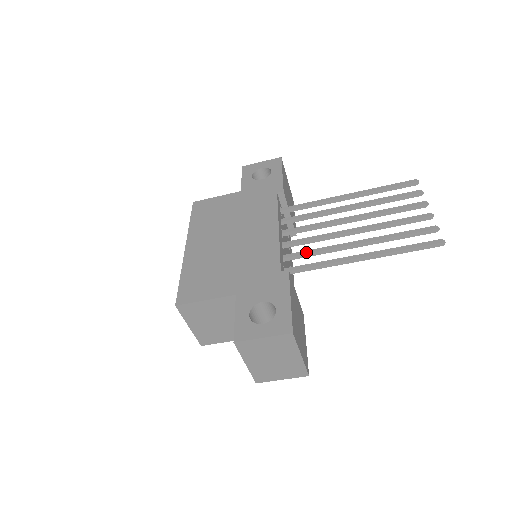
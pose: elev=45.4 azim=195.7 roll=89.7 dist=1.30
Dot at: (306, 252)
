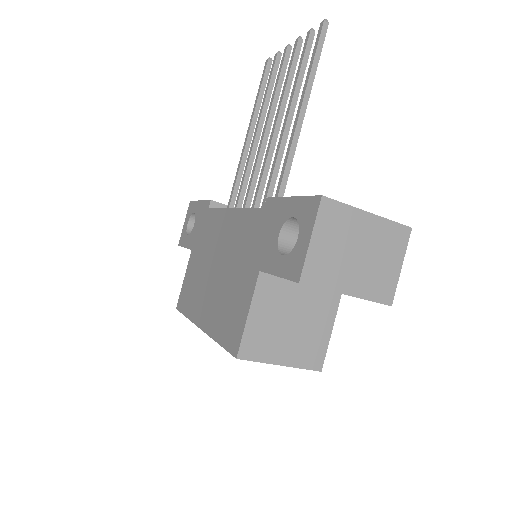
Dot at: (268, 183)
